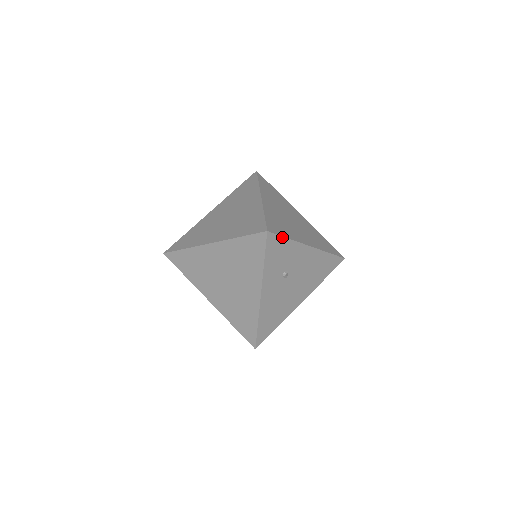
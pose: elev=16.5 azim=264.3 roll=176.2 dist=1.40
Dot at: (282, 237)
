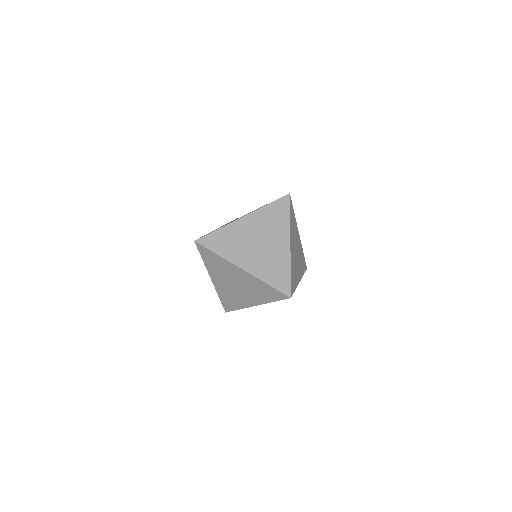
Dot at: (293, 292)
